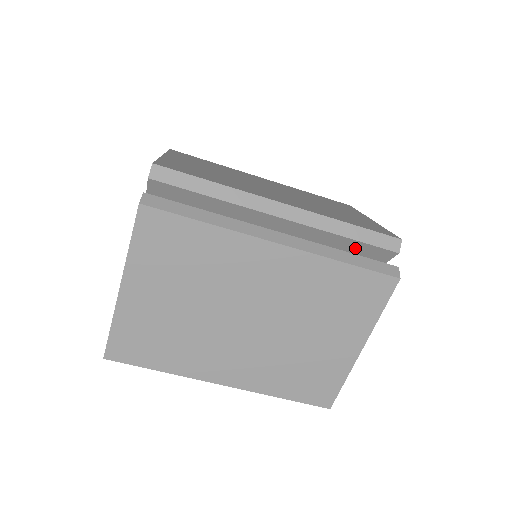
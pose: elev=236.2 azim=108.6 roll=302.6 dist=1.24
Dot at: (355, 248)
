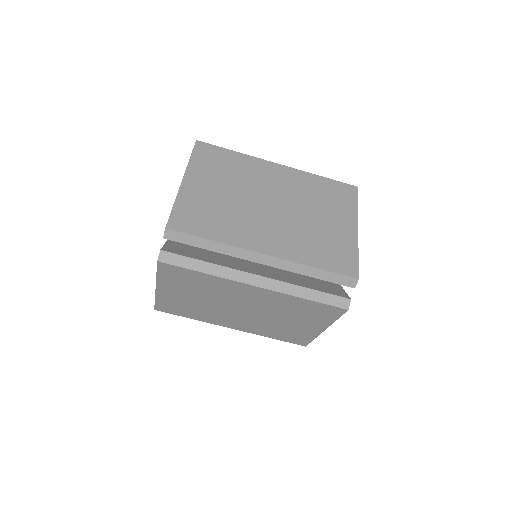
Dot at: occluded
